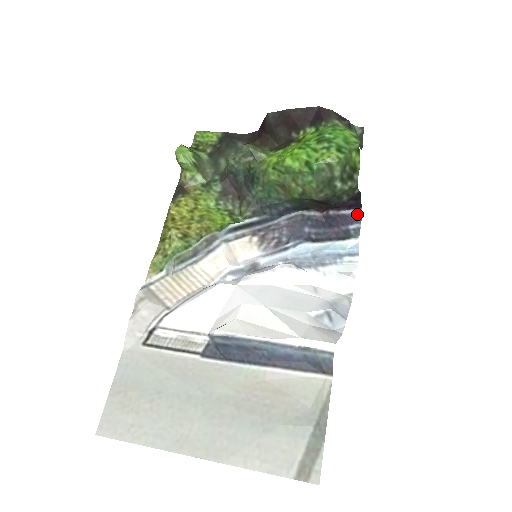
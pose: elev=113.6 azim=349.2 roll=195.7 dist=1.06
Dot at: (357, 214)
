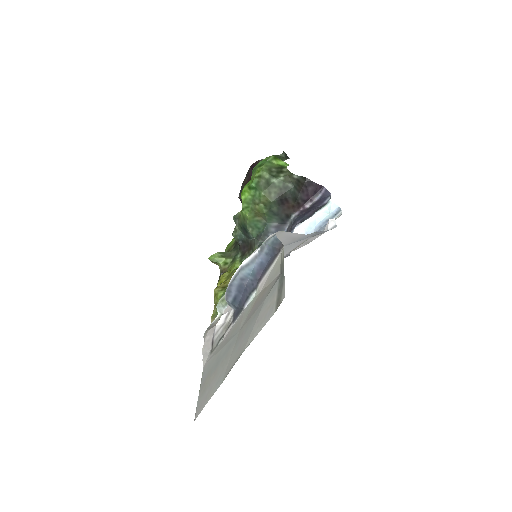
Dot at: (325, 193)
